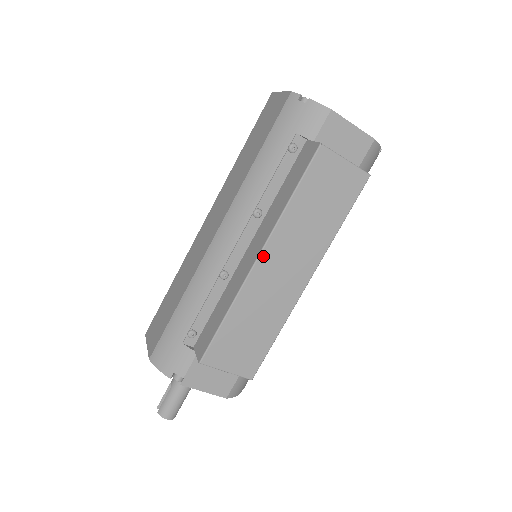
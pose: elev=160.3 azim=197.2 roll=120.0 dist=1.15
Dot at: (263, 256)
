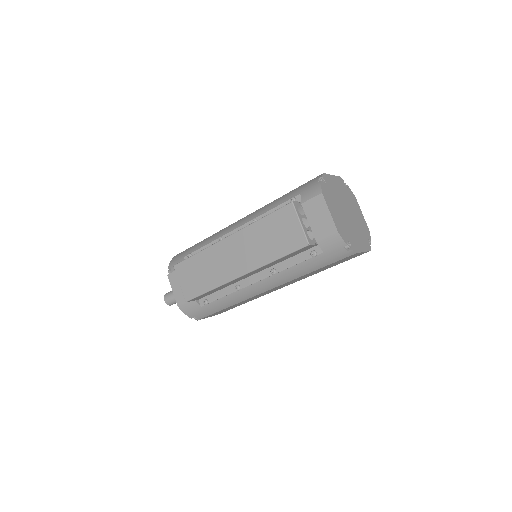
Dot at: (230, 238)
